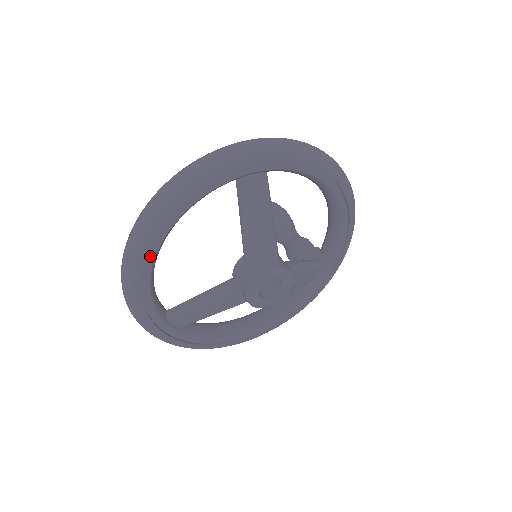
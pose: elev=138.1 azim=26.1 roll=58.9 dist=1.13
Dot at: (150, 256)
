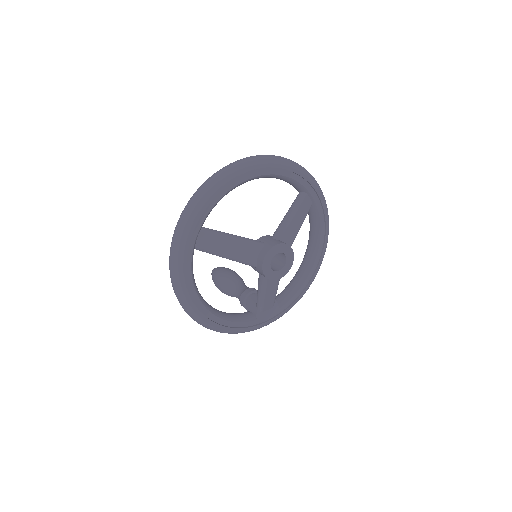
Dot at: (248, 176)
